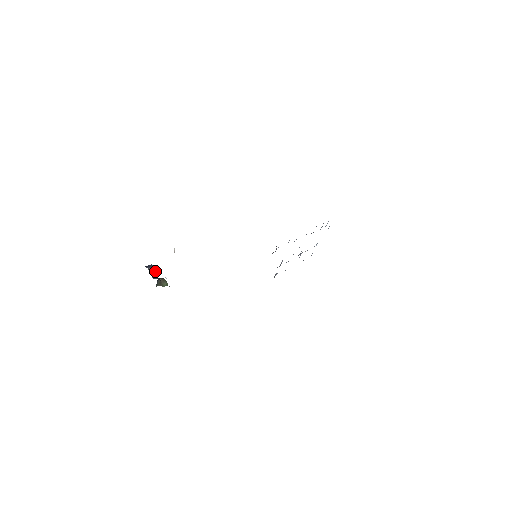
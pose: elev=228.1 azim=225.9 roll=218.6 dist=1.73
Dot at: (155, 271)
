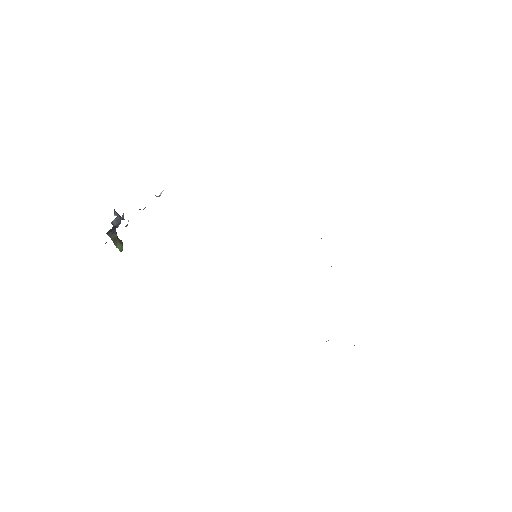
Dot at: (119, 224)
